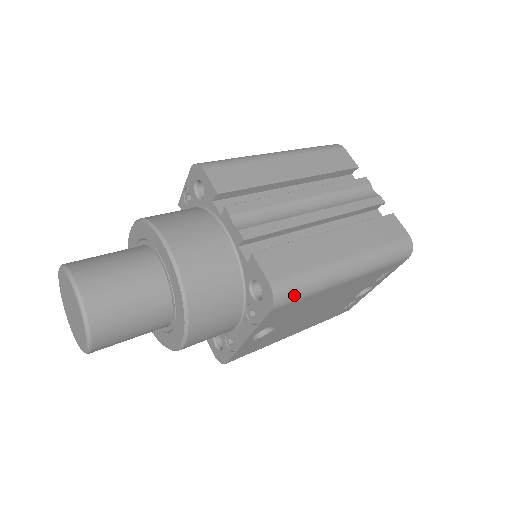
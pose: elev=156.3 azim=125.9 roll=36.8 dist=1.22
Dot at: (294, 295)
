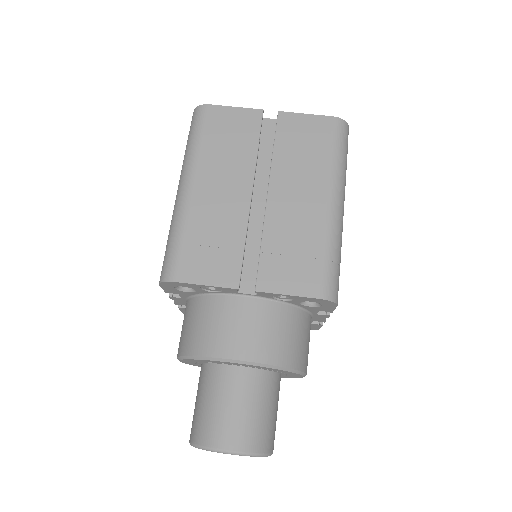
Dot at: occluded
